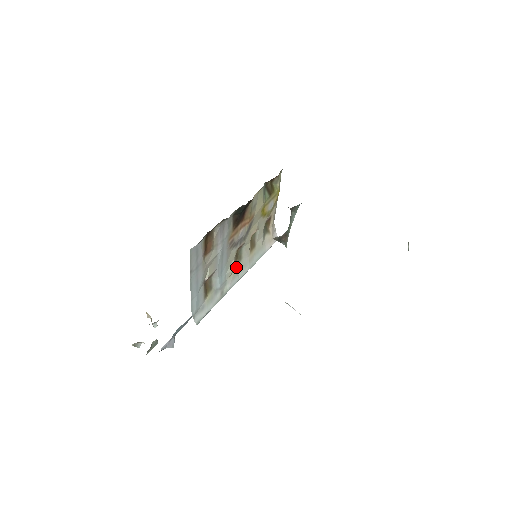
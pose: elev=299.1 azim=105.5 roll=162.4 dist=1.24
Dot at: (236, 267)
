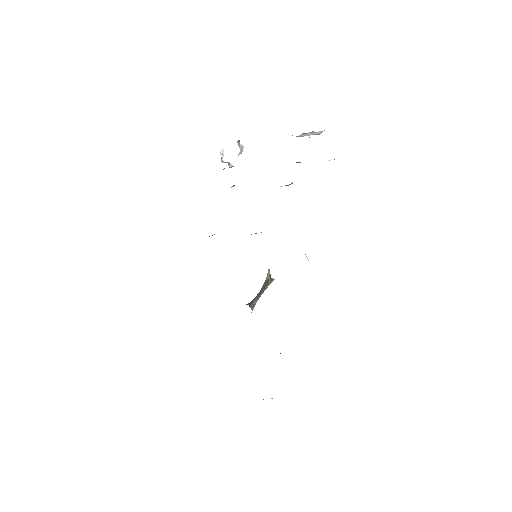
Dot at: (255, 233)
